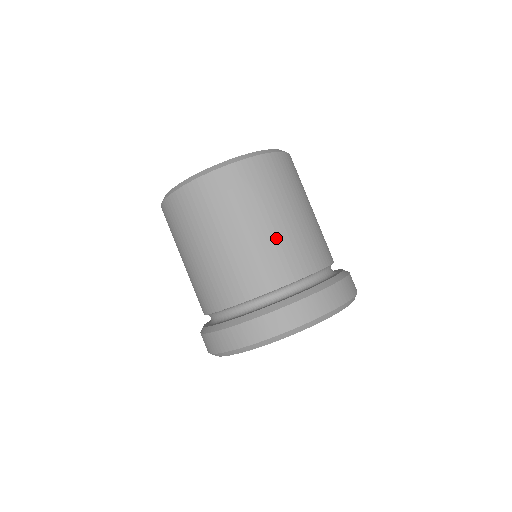
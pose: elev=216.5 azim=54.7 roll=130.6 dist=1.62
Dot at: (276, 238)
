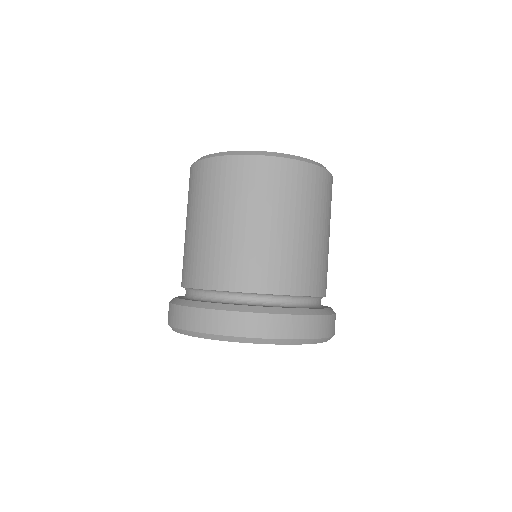
Dot at: (274, 245)
